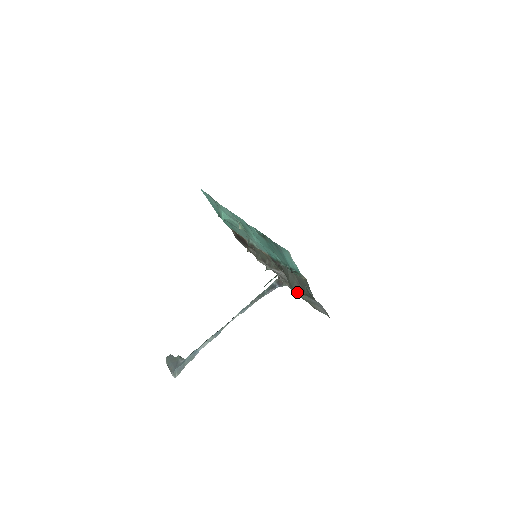
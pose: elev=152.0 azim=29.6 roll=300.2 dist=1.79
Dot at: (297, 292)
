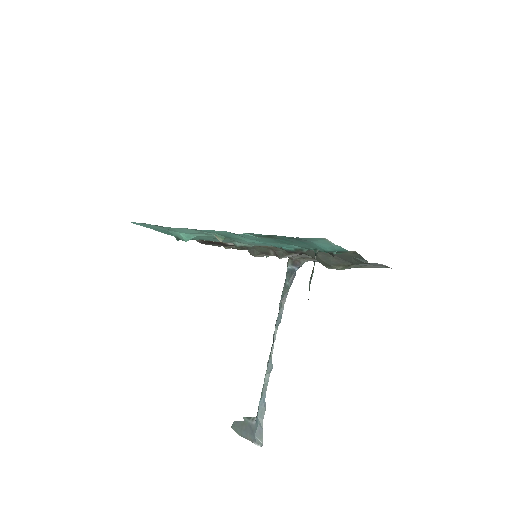
Dot at: (340, 268)
